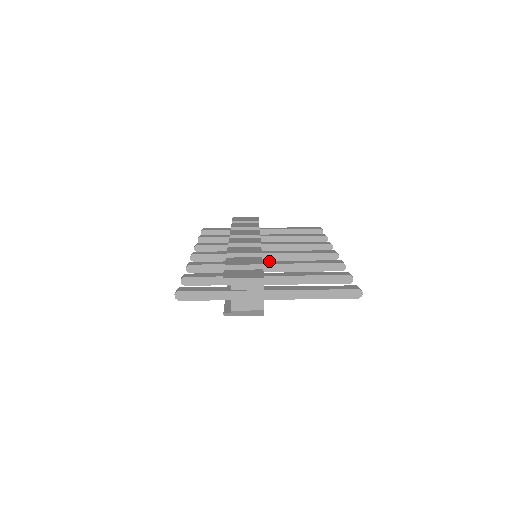
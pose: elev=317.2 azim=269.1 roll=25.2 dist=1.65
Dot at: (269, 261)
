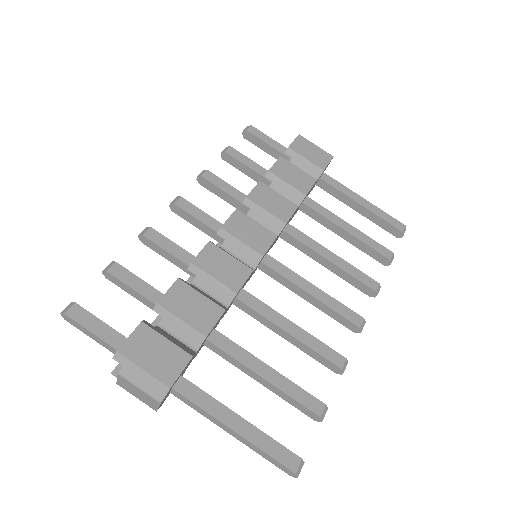
Dot at: (251, 296)
